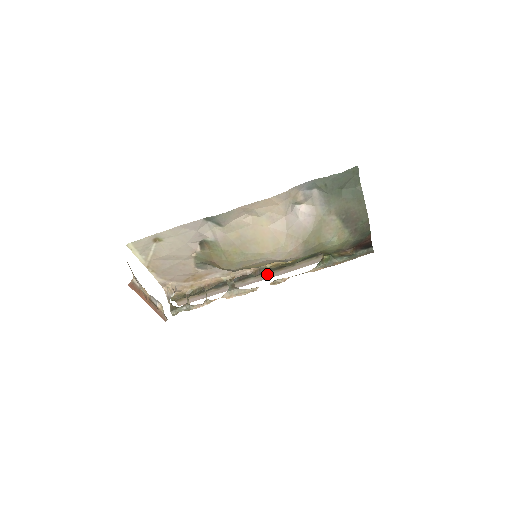
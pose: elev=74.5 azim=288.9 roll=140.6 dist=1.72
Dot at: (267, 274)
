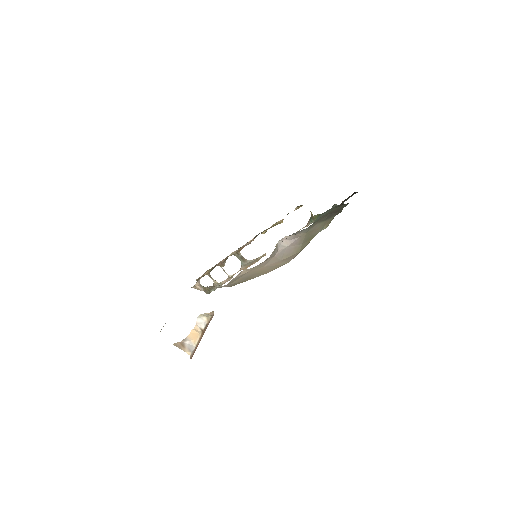
Dot at: occluded
